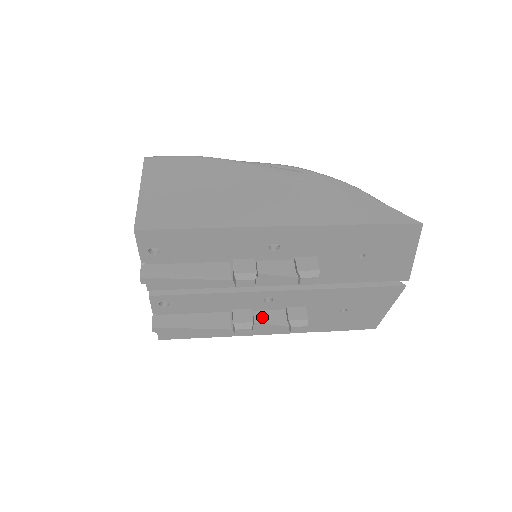
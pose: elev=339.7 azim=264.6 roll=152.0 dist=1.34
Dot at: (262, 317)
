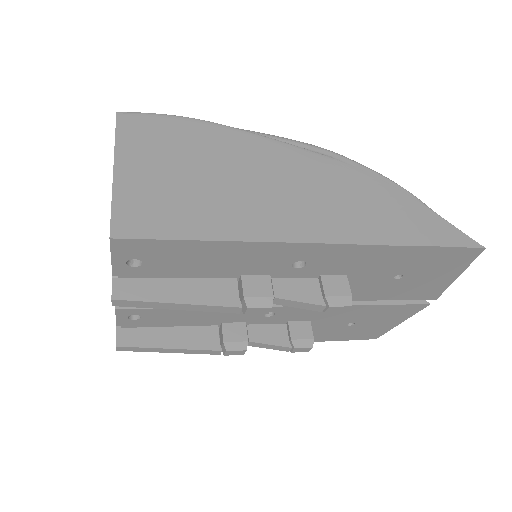
Dot at: (258, 334)
